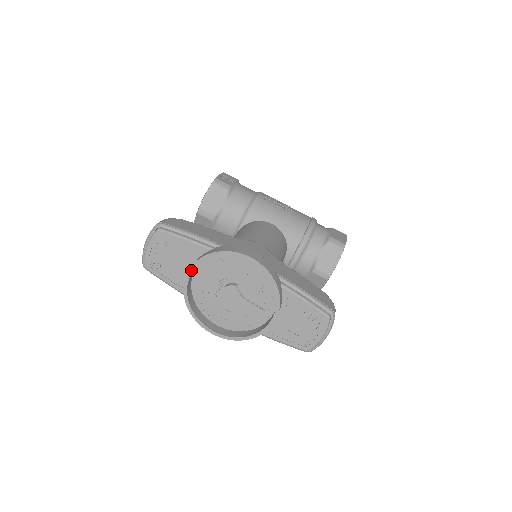
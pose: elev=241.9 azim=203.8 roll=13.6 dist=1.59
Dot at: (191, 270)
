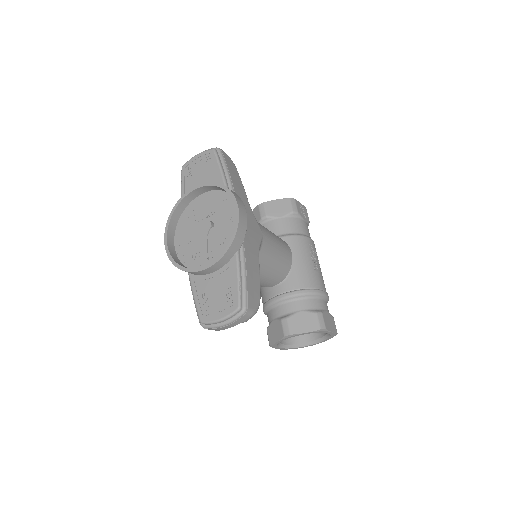
Dot at: (200, 186)
